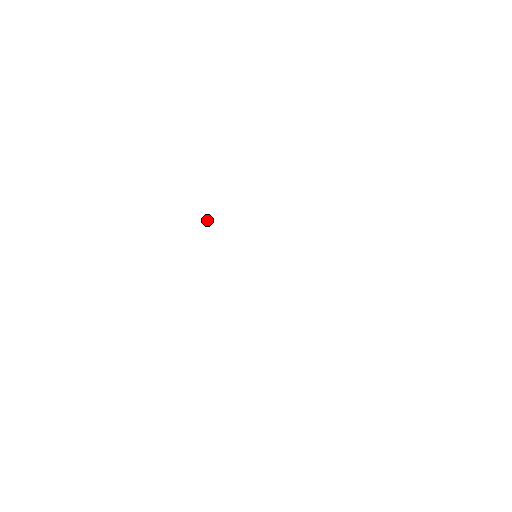
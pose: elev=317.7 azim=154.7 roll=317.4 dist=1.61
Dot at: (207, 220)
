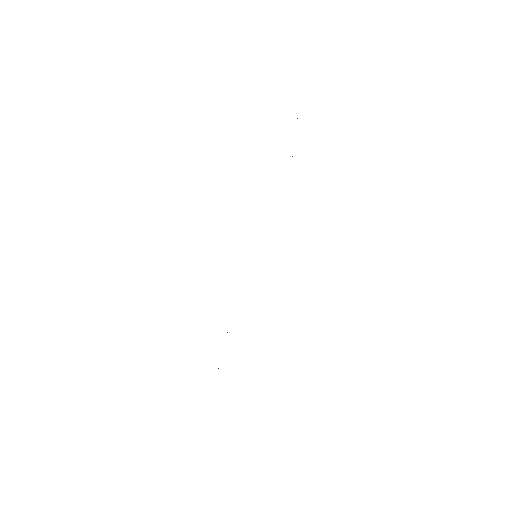
Dot at: occluded
